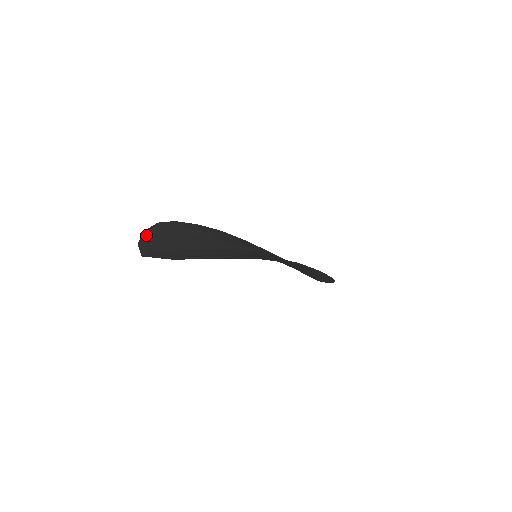
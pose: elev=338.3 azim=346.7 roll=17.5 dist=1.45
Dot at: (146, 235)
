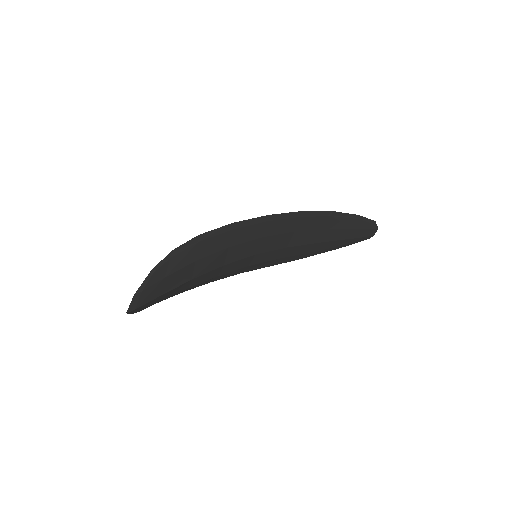
Dot at: occluded
